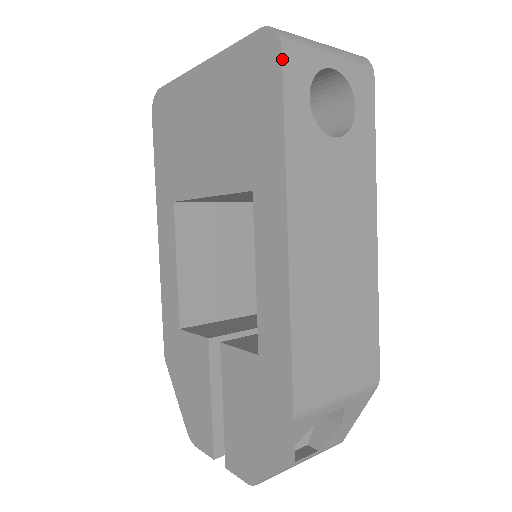
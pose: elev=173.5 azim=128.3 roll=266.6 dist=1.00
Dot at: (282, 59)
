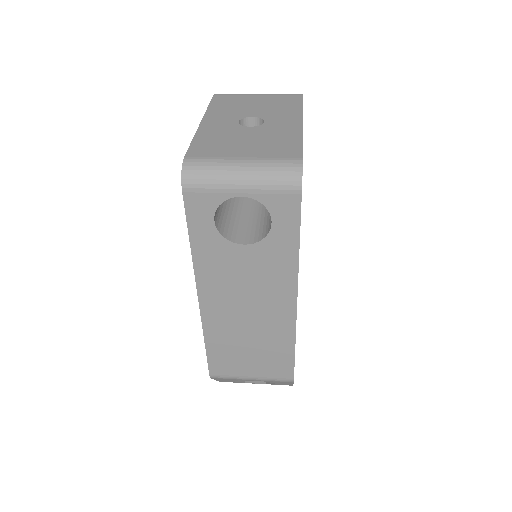
Dot at: (183, 198)
